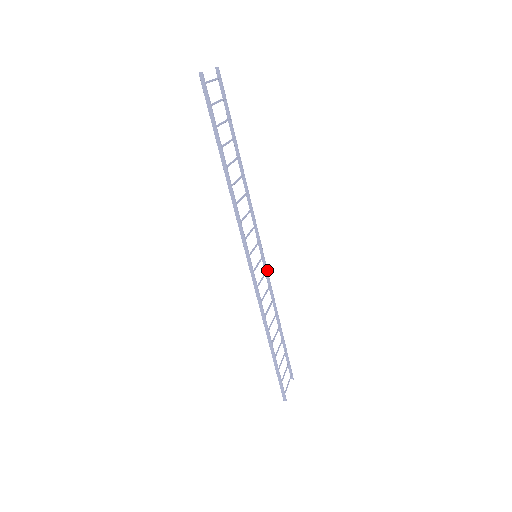
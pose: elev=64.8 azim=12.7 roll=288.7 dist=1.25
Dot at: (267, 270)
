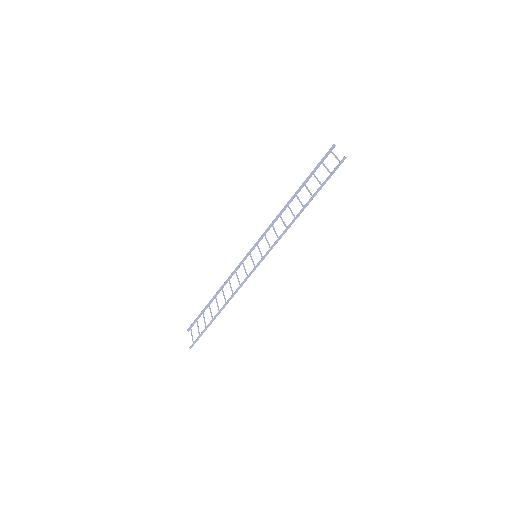
Dot at: occluded
